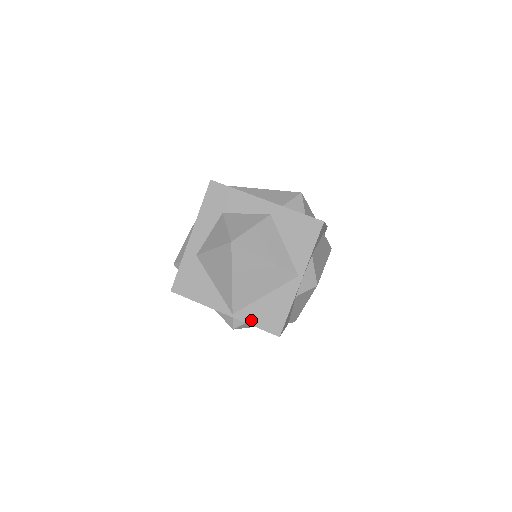
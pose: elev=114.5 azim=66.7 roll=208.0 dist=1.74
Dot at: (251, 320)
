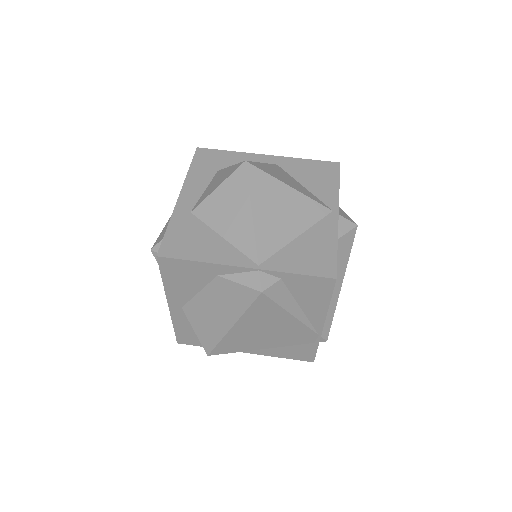
Dot at: (288, 267)
